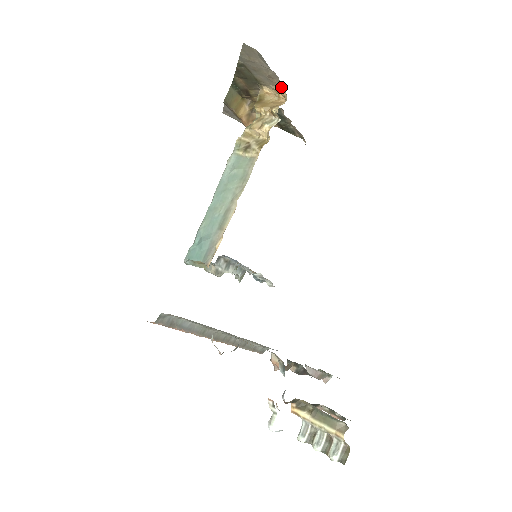
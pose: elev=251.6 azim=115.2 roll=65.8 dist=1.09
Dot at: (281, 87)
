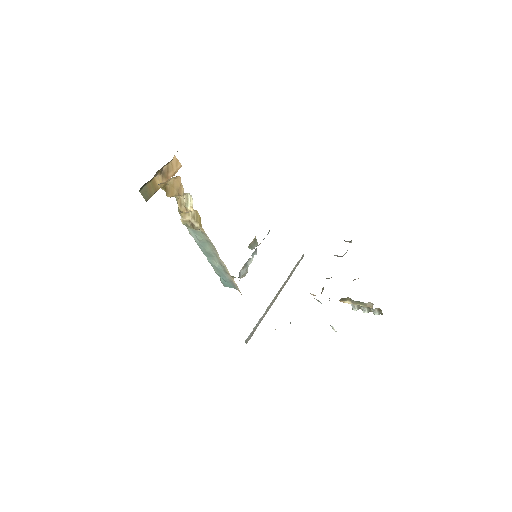
Dot at: occluded
